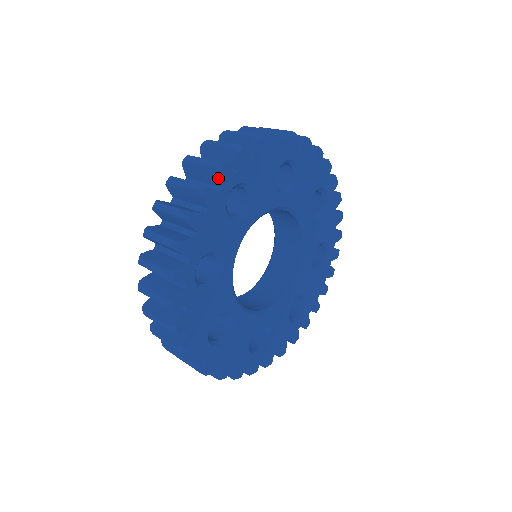
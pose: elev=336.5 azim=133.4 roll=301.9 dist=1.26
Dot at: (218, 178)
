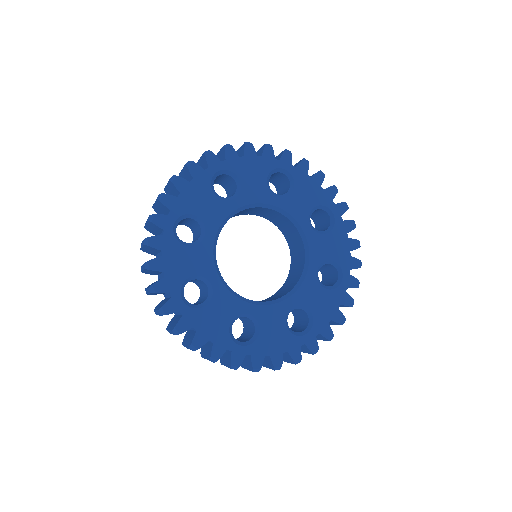
Dot at: (156, 226)
